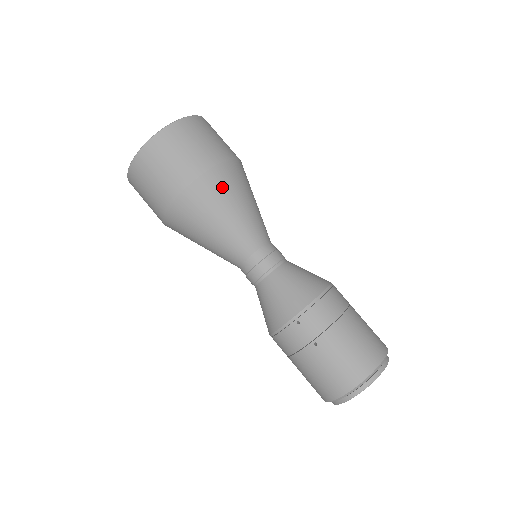
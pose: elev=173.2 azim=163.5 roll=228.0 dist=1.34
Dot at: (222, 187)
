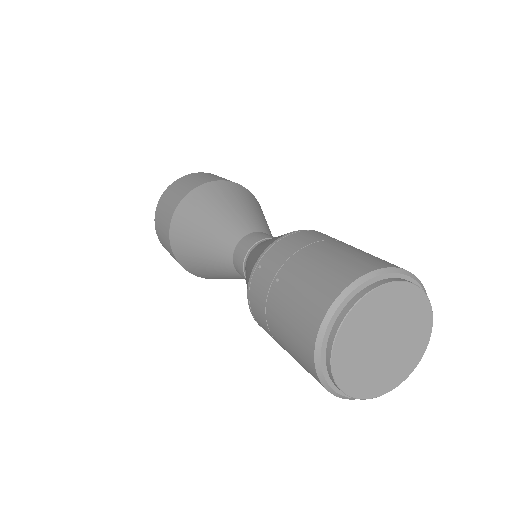
Dot at: (209, 196)
